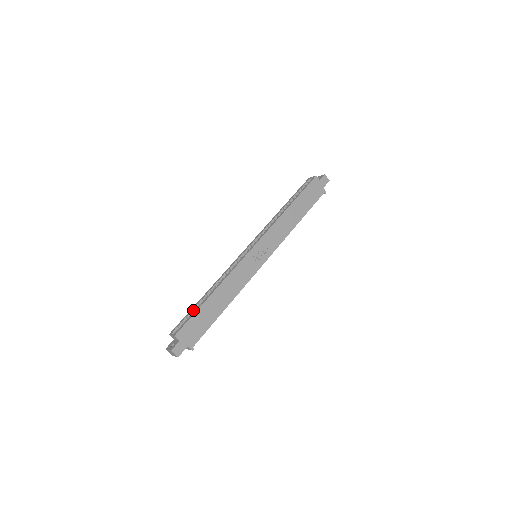
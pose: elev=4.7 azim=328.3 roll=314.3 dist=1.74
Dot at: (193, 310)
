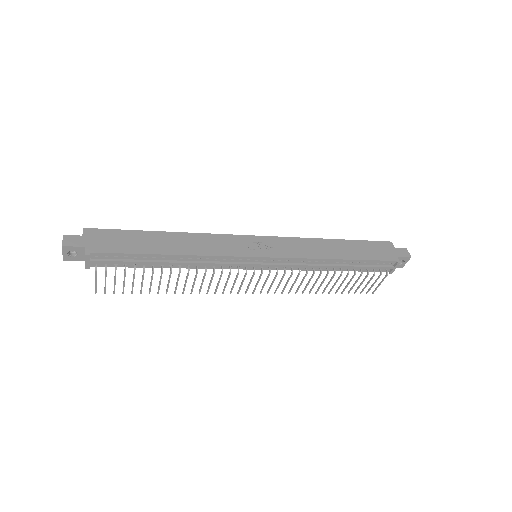
Dot at: occluded
